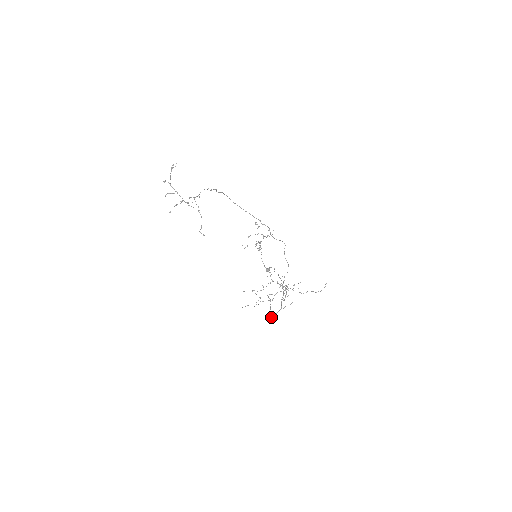
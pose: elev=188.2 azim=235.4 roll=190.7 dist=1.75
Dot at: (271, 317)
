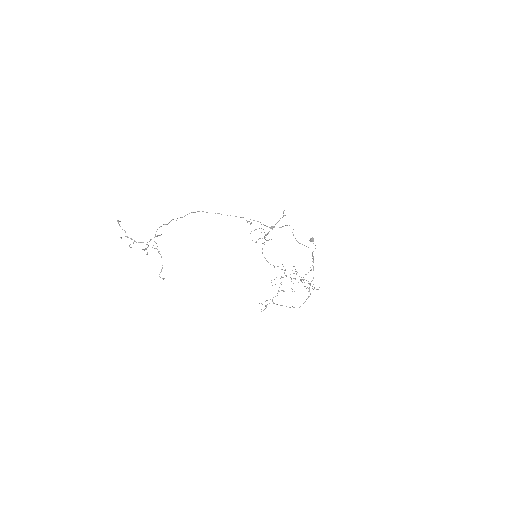
Dot at: occluded
